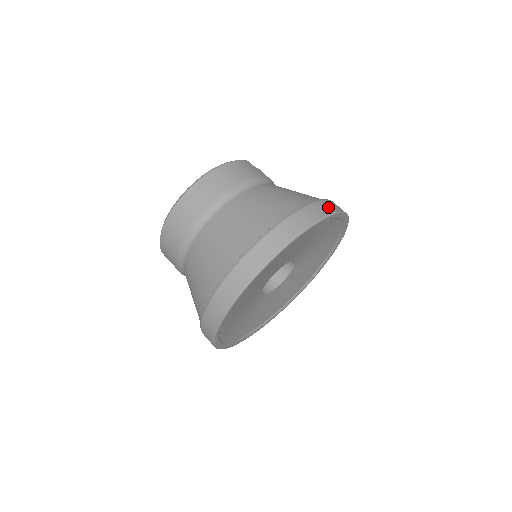
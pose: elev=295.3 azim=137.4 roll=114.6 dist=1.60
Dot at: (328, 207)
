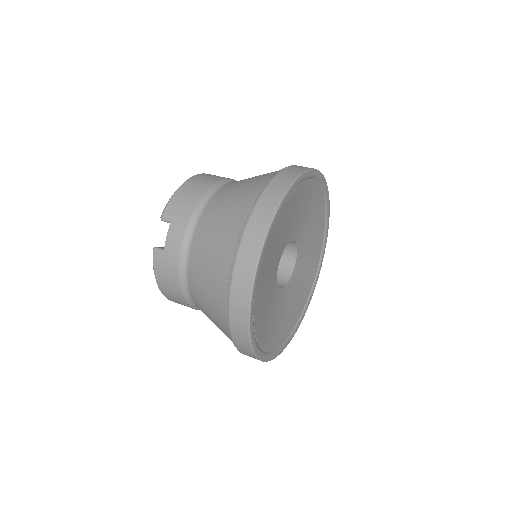
Dot at: occluded
